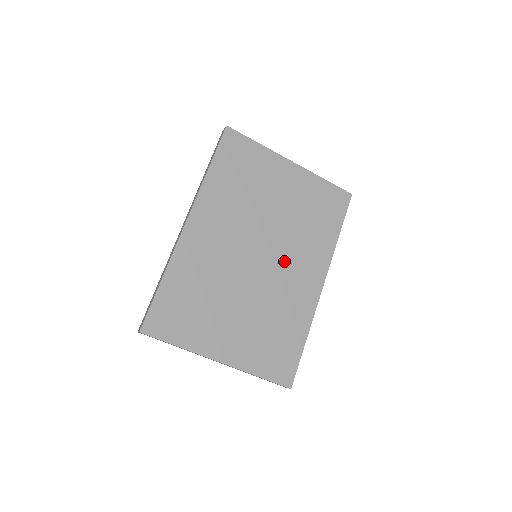
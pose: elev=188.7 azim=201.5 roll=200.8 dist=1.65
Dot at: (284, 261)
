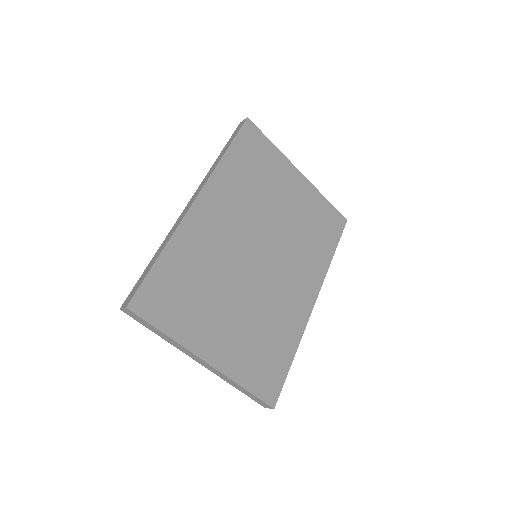
Dot at: (283, 268)
